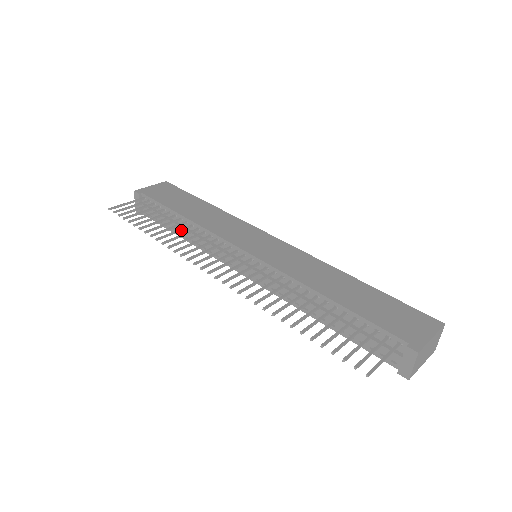
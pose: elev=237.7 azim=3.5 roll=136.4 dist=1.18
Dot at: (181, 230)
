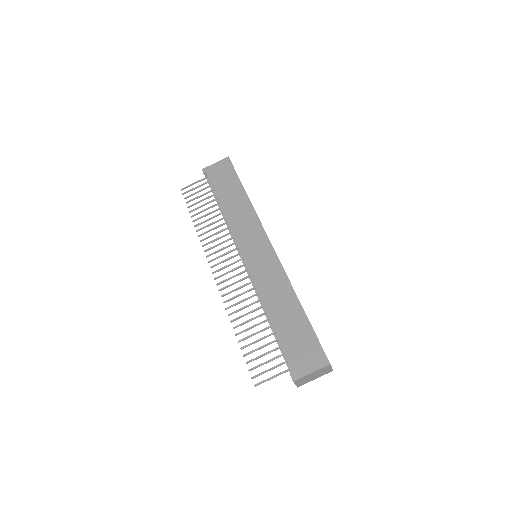
Dot at: (216, 222)
